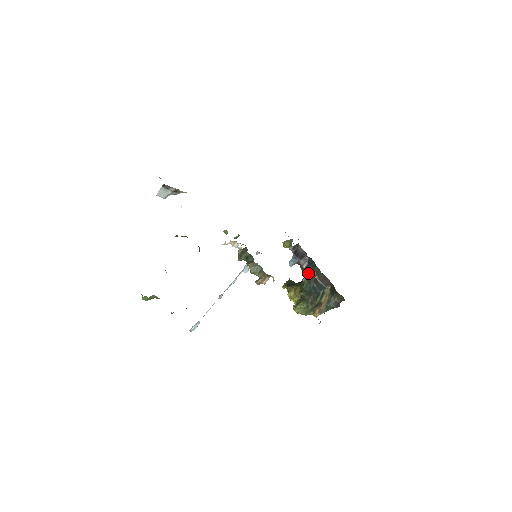
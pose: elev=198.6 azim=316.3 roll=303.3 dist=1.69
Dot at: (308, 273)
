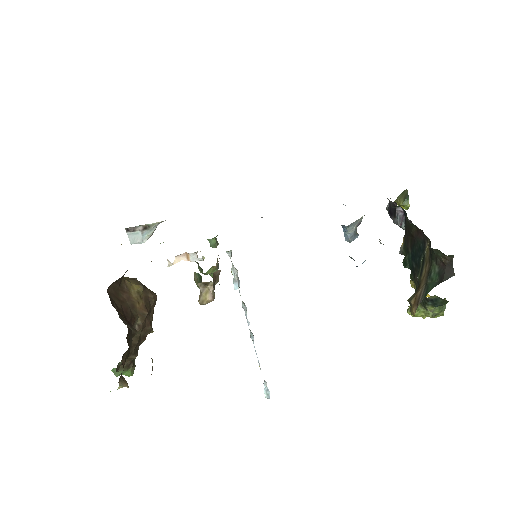
Dot at: occluded
